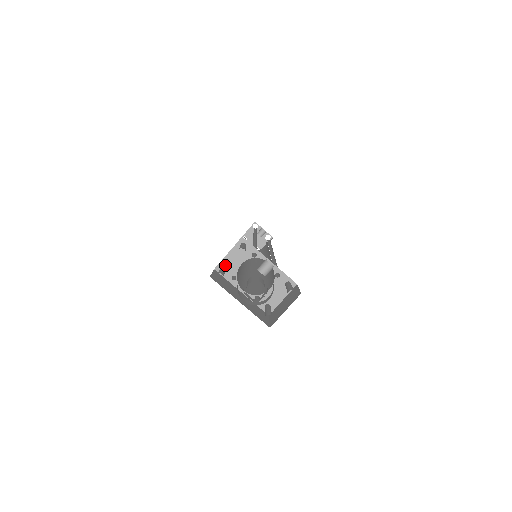
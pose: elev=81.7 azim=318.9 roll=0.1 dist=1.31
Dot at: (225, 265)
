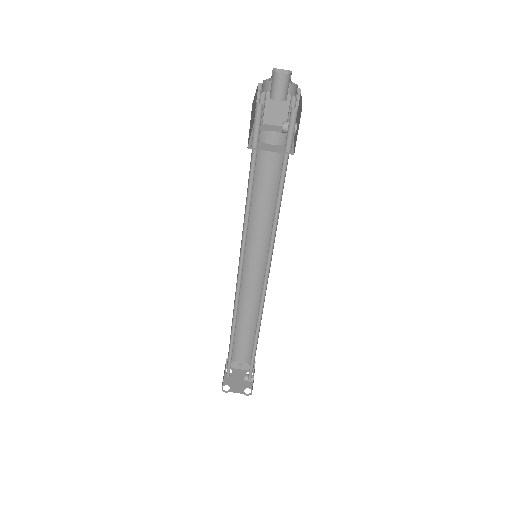
Dot at: (263, 126)
